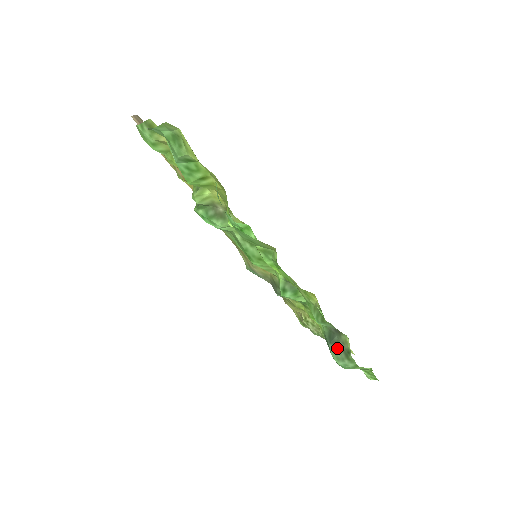
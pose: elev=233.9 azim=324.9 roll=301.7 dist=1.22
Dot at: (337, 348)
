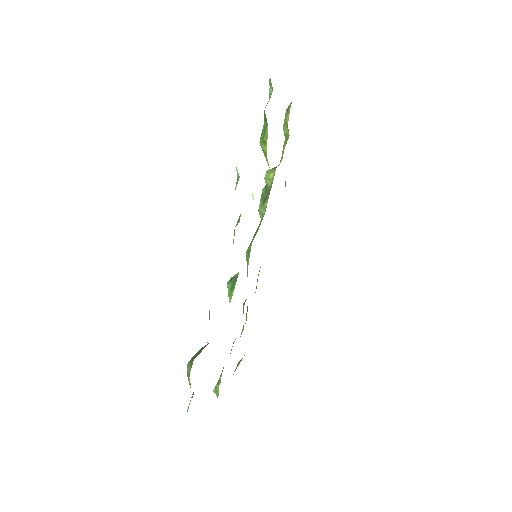
Dot at: occluded
